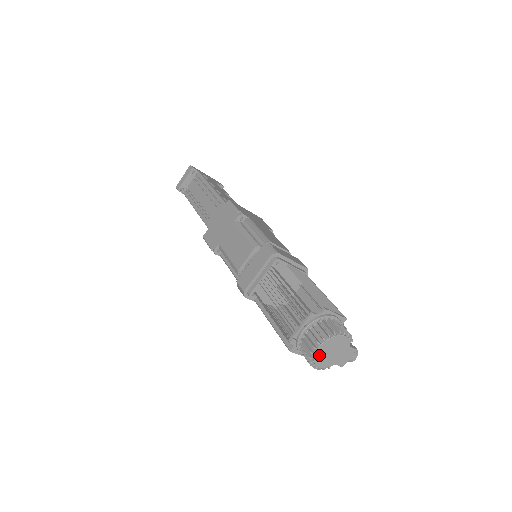
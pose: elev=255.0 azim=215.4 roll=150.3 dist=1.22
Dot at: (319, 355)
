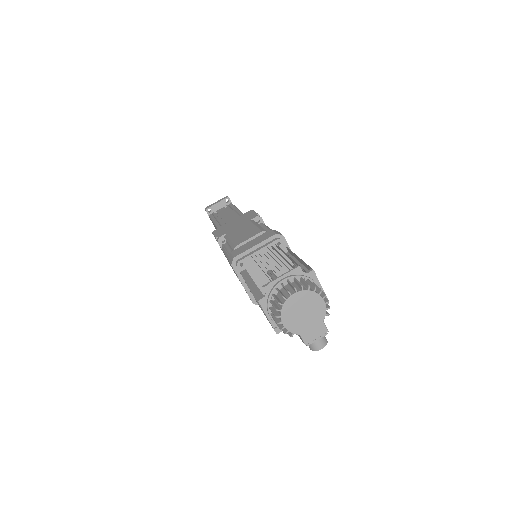
Dot at: (289, 306)
